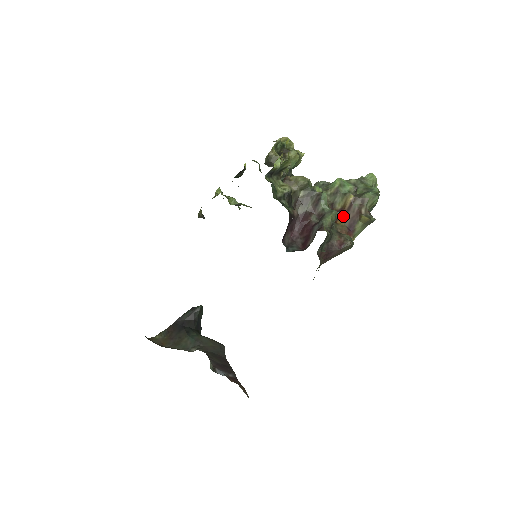
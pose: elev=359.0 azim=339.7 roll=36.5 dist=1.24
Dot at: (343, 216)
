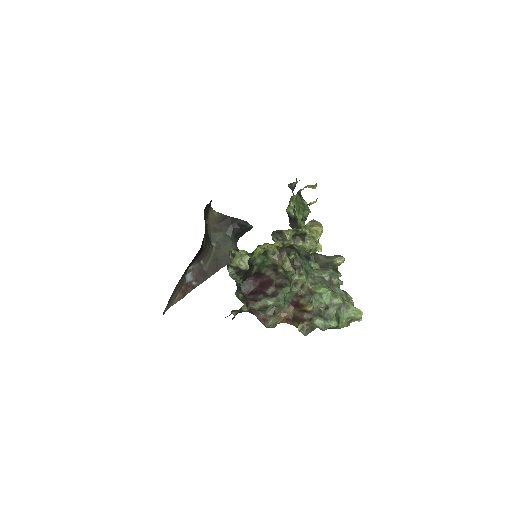
Dot at: (297, 309)
